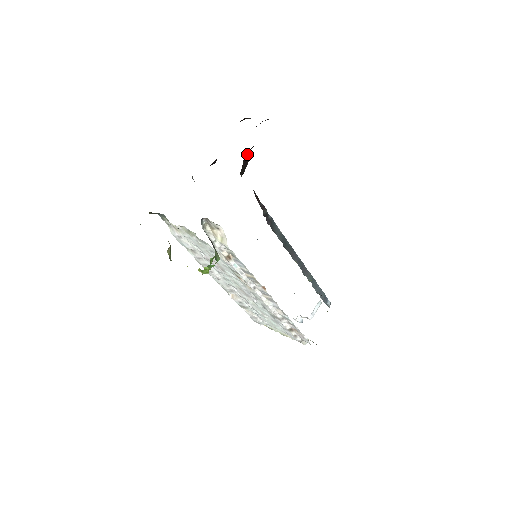
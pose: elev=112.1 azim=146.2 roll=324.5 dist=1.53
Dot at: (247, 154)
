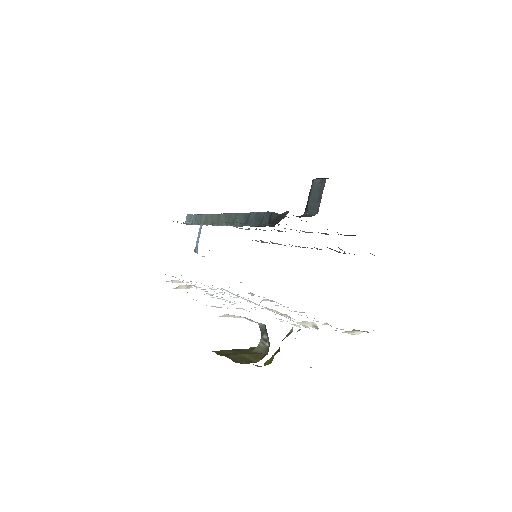
Dot at: occluded
